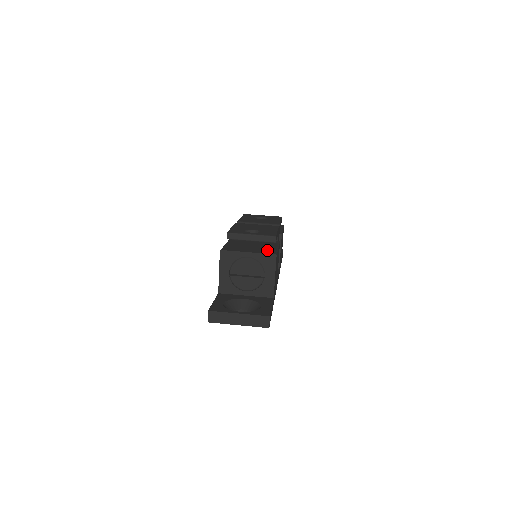
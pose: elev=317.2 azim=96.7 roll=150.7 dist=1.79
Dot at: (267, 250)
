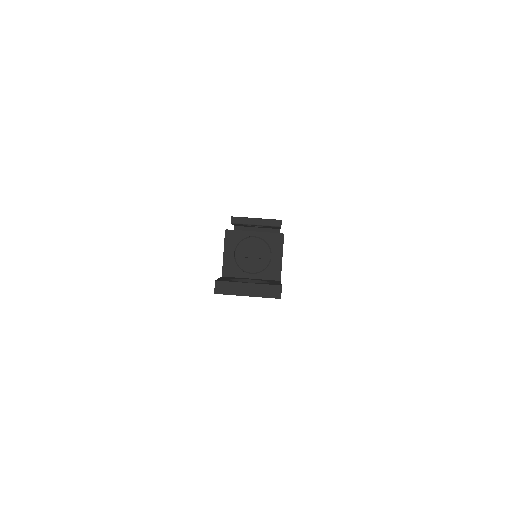
Dot at: occluded
